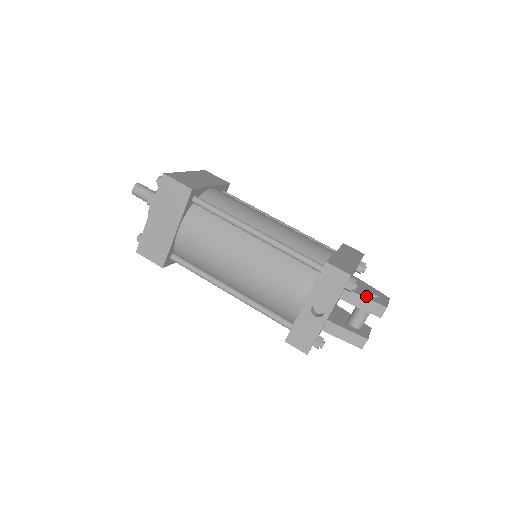
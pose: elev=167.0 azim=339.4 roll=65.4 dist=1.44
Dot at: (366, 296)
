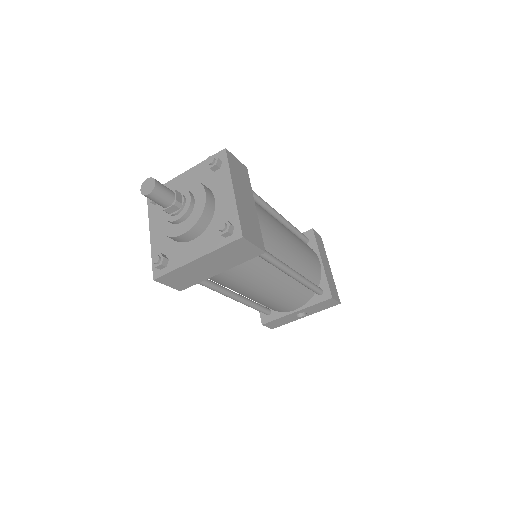
Dot at: occluded
